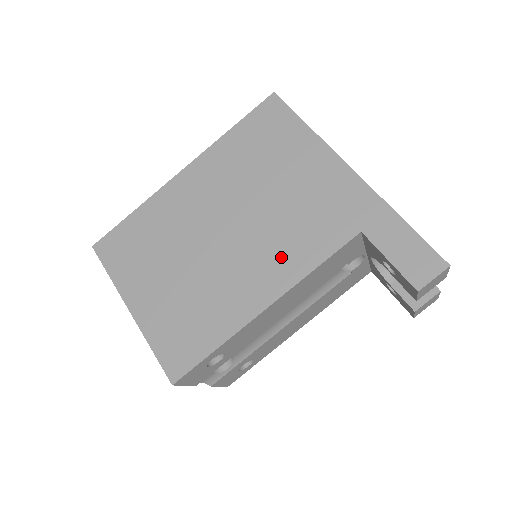
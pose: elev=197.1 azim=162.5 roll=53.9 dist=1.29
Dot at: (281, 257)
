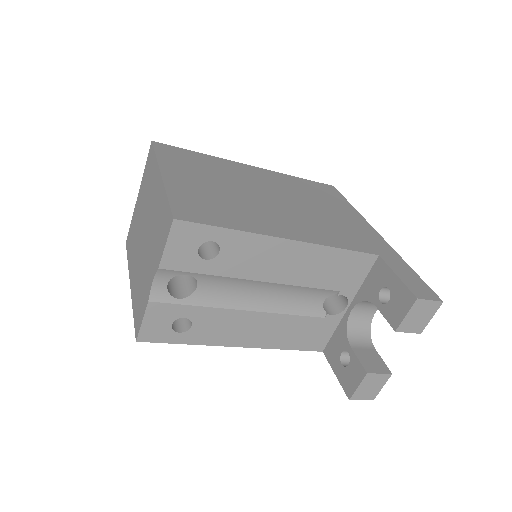
Dot at: (313, 229)
